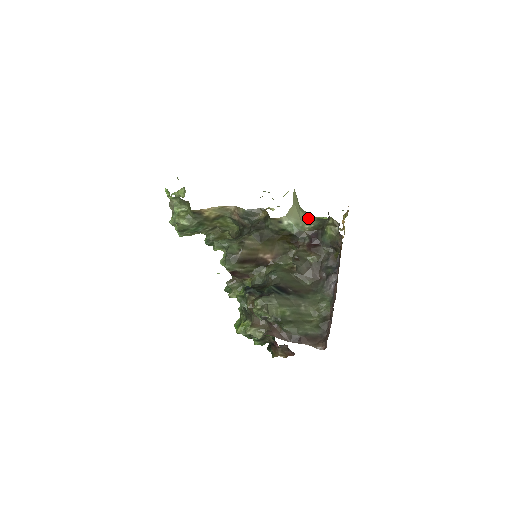
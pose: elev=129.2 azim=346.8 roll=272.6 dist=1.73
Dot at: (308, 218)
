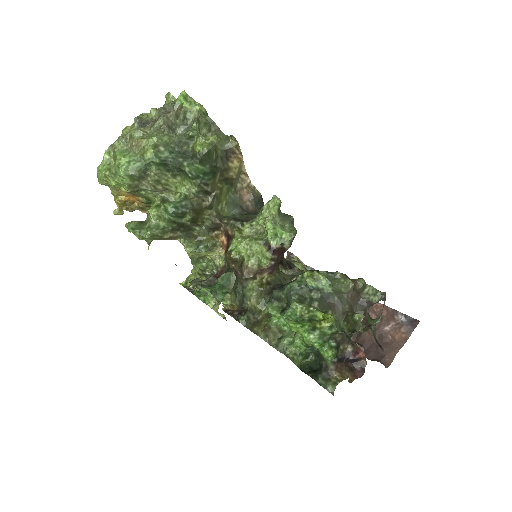
Dot at: occluded
